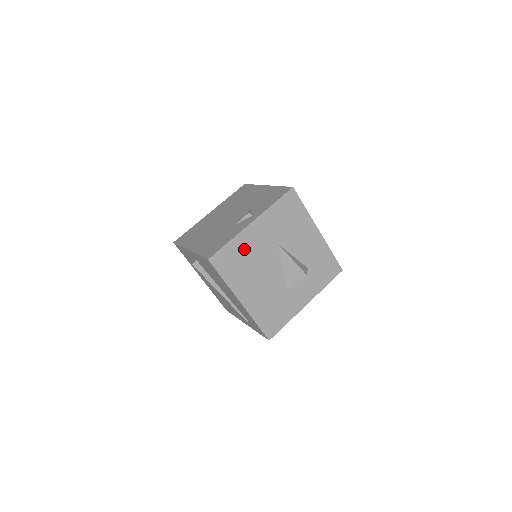
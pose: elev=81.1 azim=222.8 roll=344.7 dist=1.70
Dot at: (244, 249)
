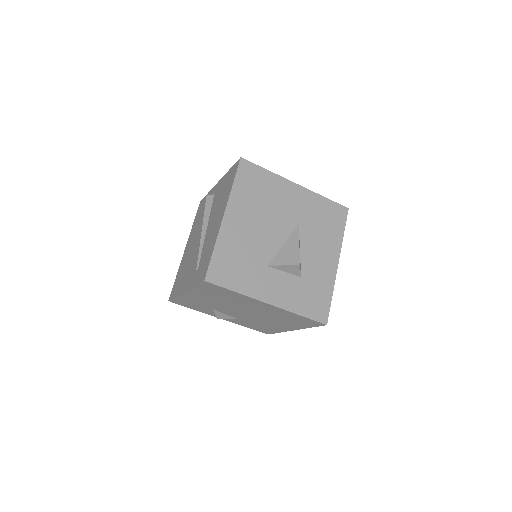
Dot at: (272, 190)
